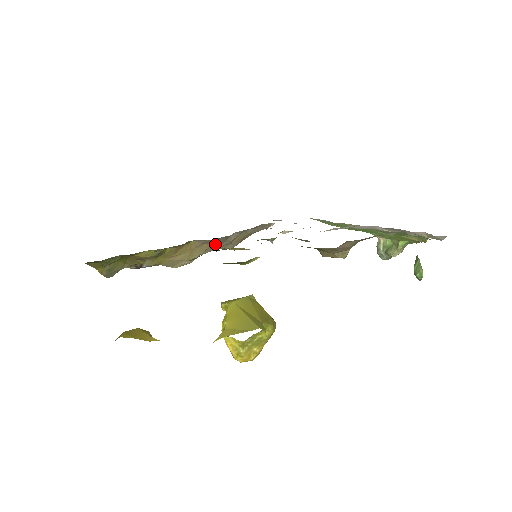
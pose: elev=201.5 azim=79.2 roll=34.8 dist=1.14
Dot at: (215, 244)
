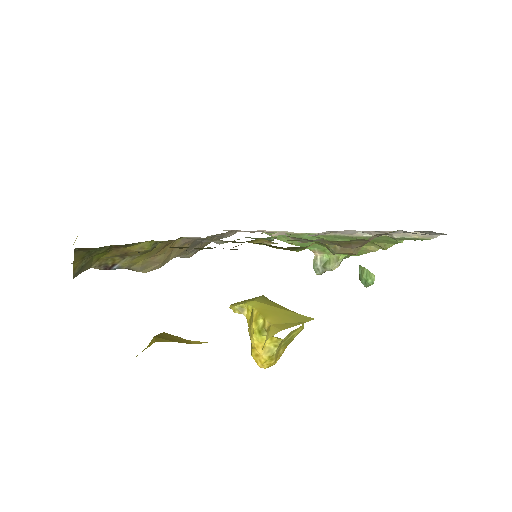
Dot at: (191, 247)
